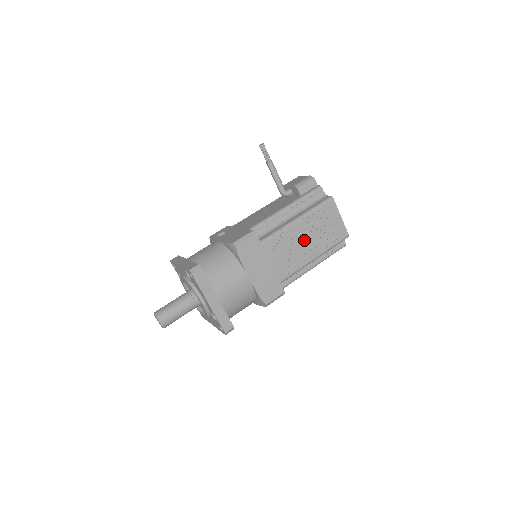
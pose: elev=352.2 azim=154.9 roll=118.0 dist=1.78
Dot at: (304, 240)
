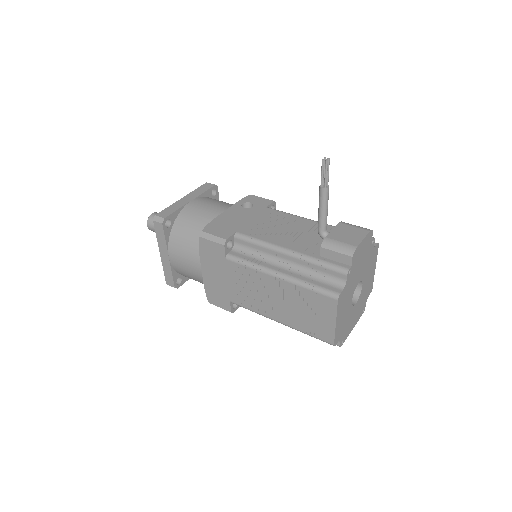
Dot at: (274, 298)
